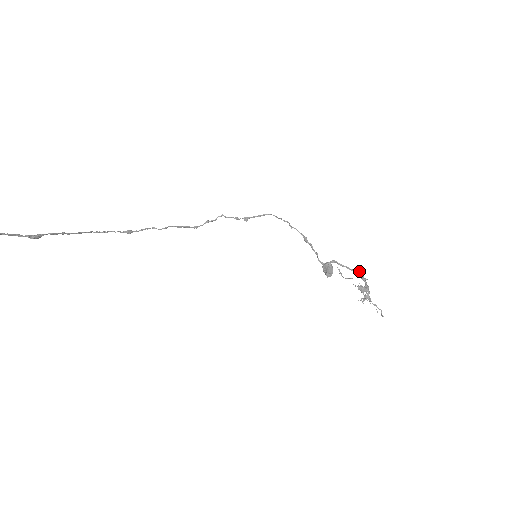
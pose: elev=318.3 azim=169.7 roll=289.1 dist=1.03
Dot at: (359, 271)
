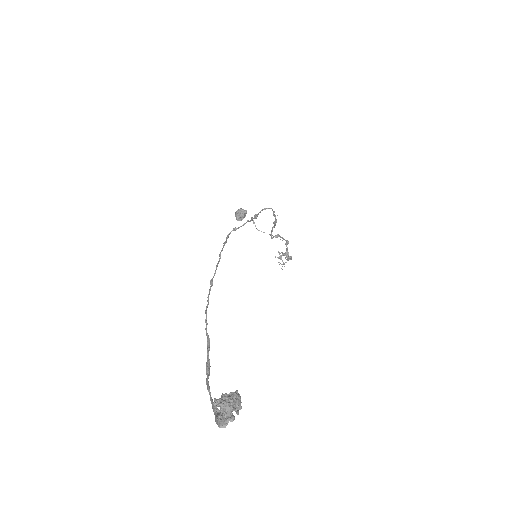
Dot at: occluded
